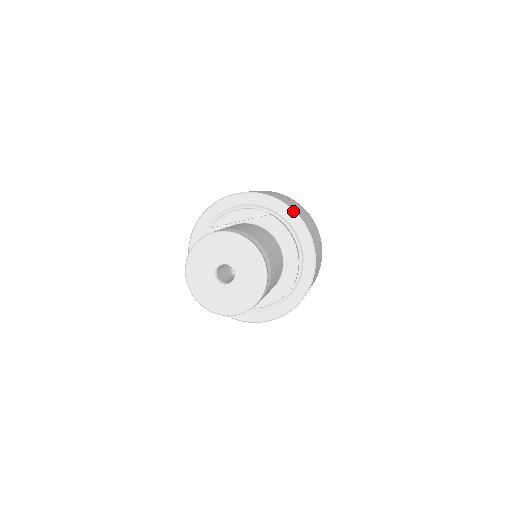
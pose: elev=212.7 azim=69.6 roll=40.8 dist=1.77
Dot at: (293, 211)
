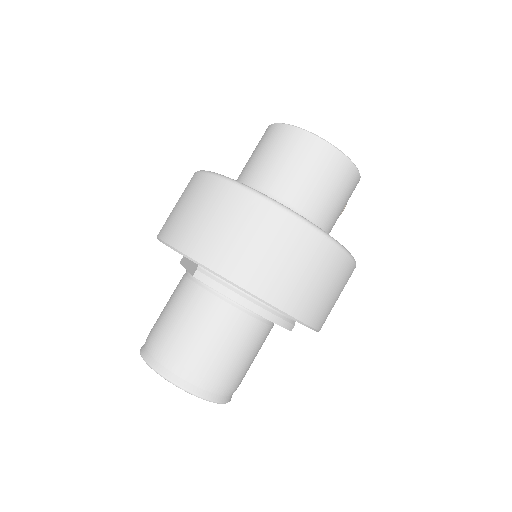
Dot at: (208, 270)
